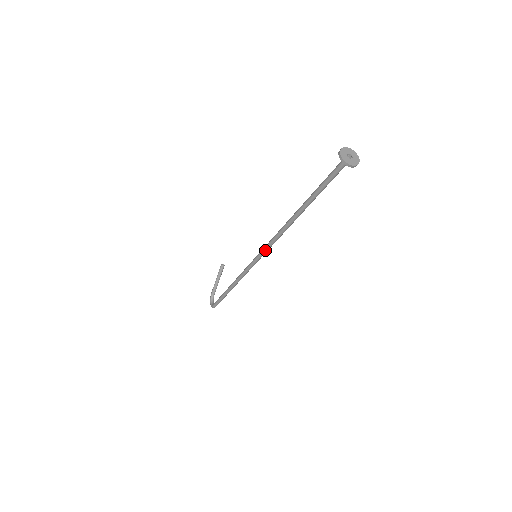
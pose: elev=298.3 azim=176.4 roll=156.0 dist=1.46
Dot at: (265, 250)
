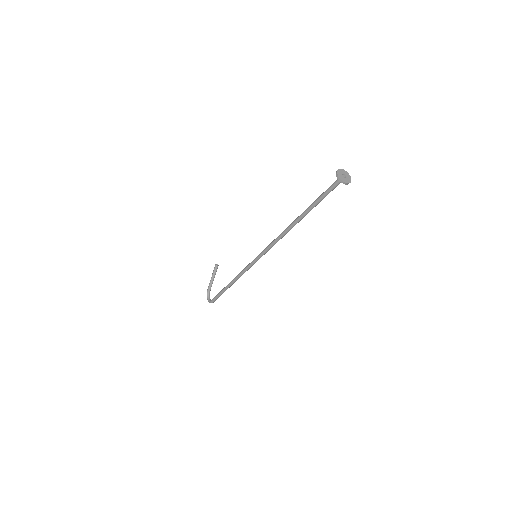
Dot at: (266, 251)
